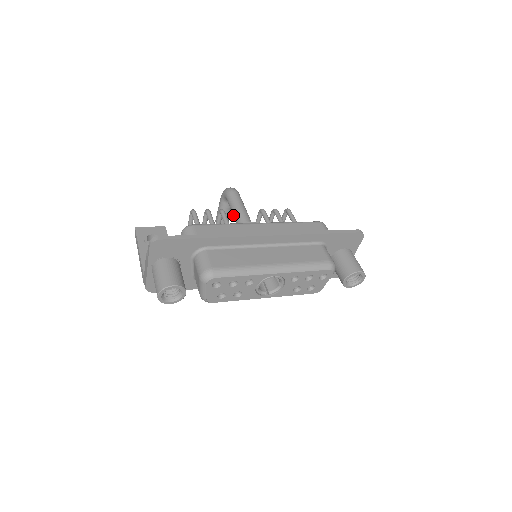
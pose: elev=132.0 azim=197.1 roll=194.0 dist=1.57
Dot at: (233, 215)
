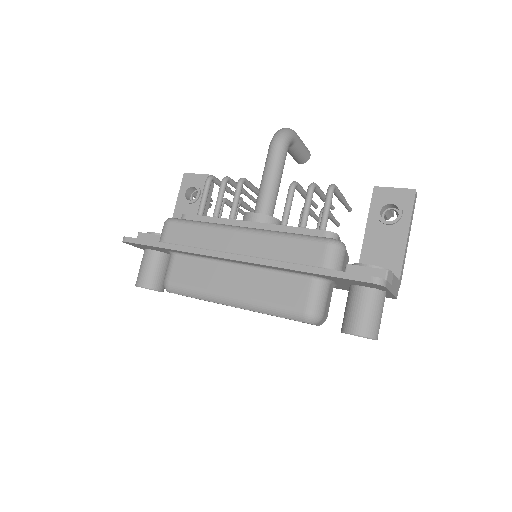
Dot at: occluded
